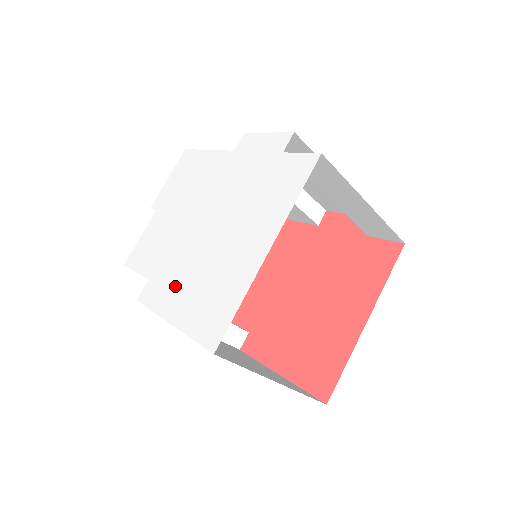
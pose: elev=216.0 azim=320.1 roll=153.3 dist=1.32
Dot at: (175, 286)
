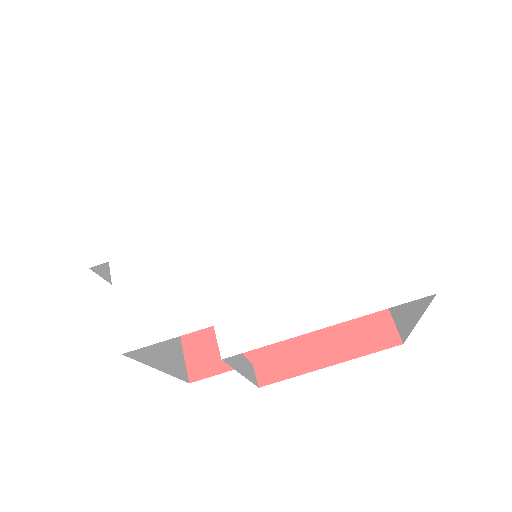
Dot at: (282, 294)
